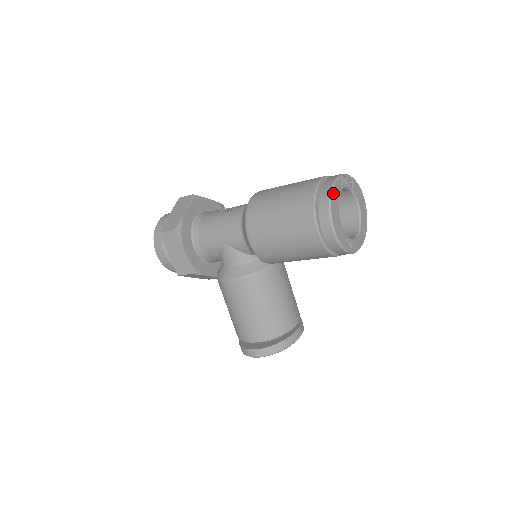
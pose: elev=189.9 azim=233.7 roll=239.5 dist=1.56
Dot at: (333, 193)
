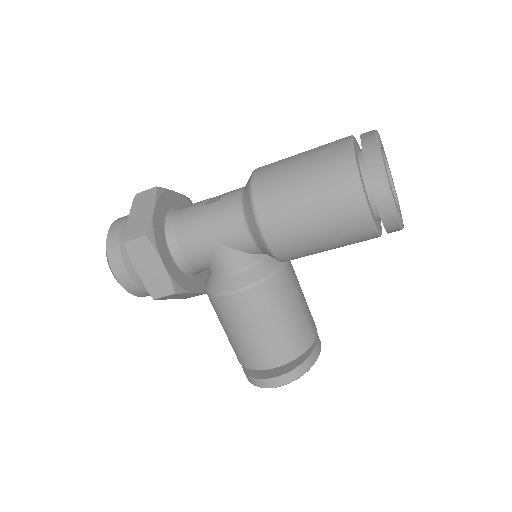
Dot at: (381, 151)
